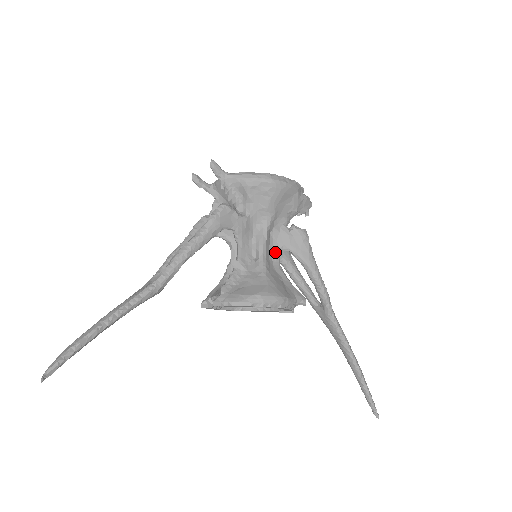
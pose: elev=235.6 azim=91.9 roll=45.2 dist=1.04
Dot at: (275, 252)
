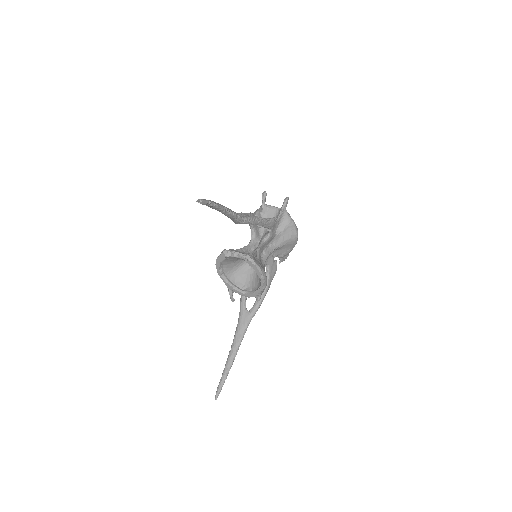
Dot at: (265, 263)
